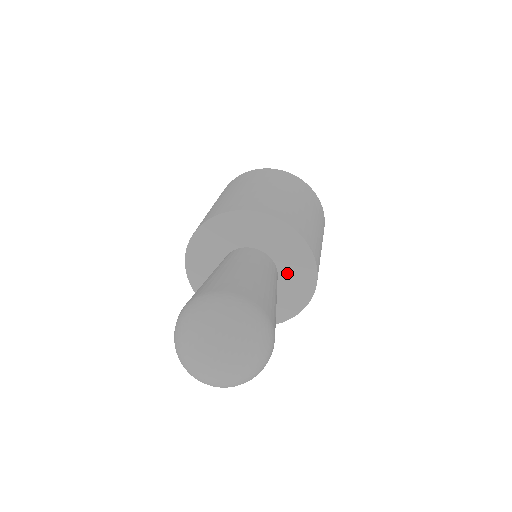
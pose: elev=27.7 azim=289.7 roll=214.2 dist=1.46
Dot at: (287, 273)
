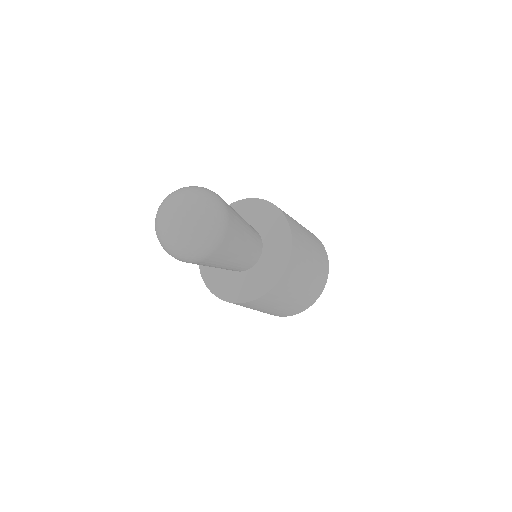
Dot at: (269, 250)
